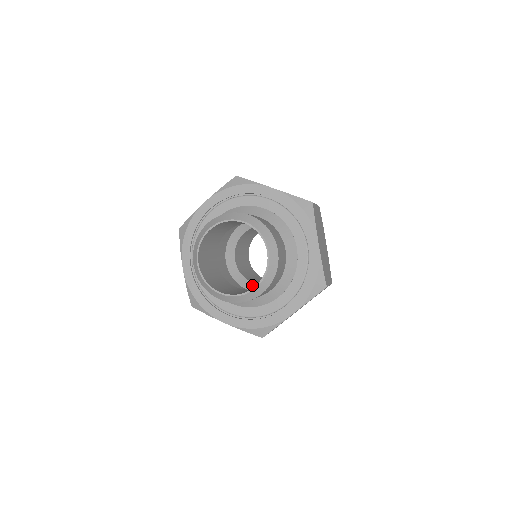
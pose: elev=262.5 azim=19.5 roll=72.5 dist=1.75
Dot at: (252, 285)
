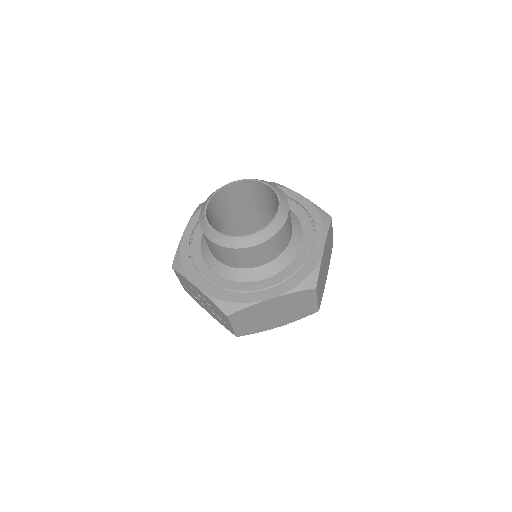
Dot at: occluded
